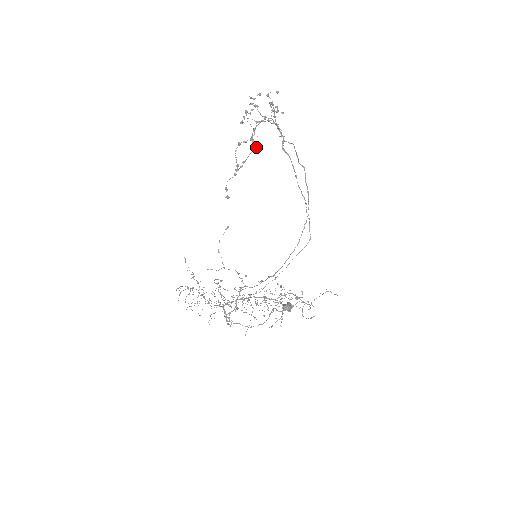
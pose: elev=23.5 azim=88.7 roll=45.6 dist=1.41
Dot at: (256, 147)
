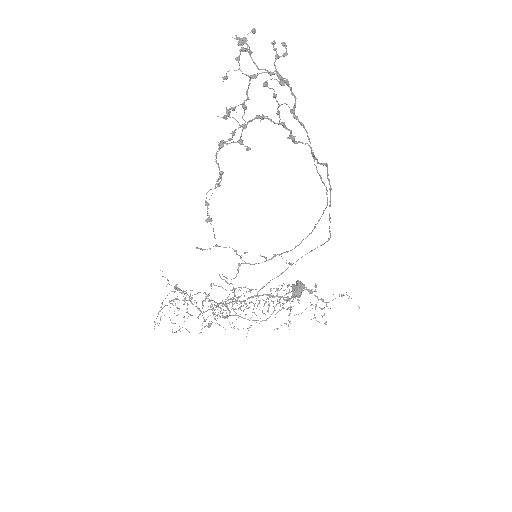
Dot at: (249, 149)
